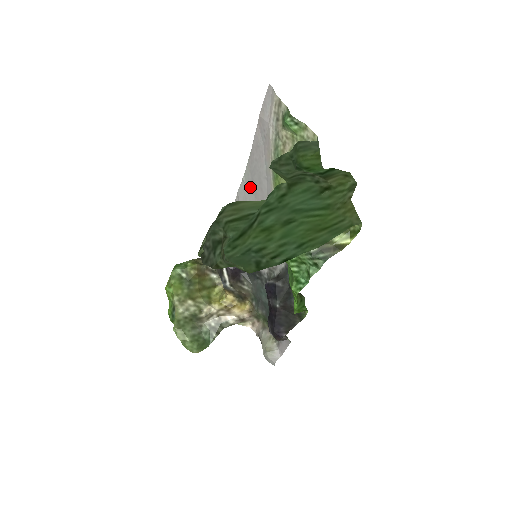
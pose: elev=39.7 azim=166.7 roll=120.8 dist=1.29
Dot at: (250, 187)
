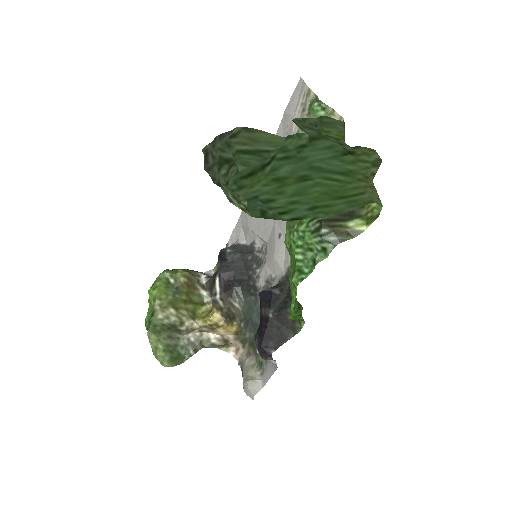
Dot at: occluded
